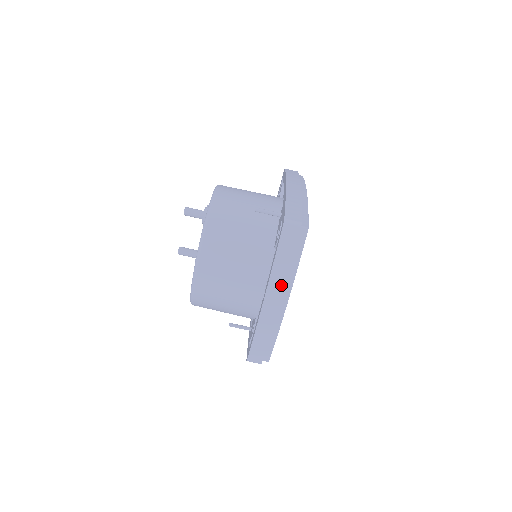
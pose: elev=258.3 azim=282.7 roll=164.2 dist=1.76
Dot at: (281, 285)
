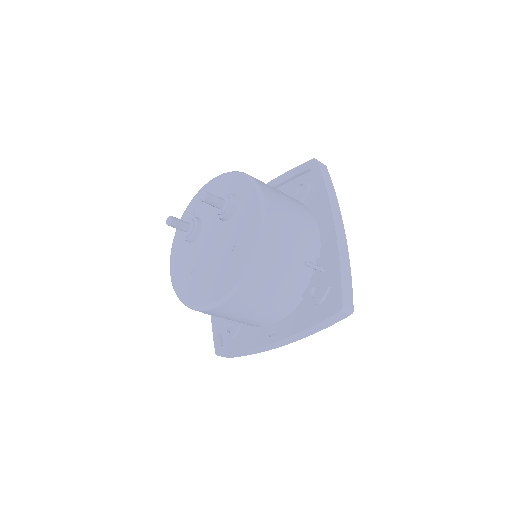
Dot at: (298, 339)
